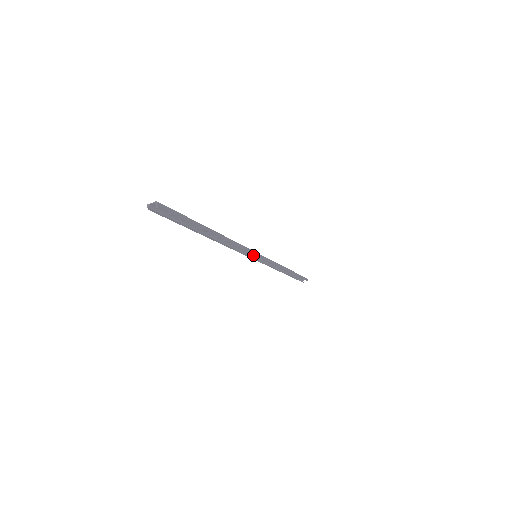
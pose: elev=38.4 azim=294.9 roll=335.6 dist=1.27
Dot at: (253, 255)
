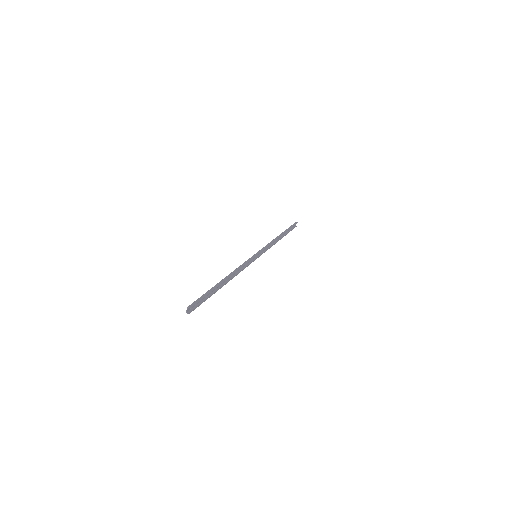
Dot at: (254, 258)
